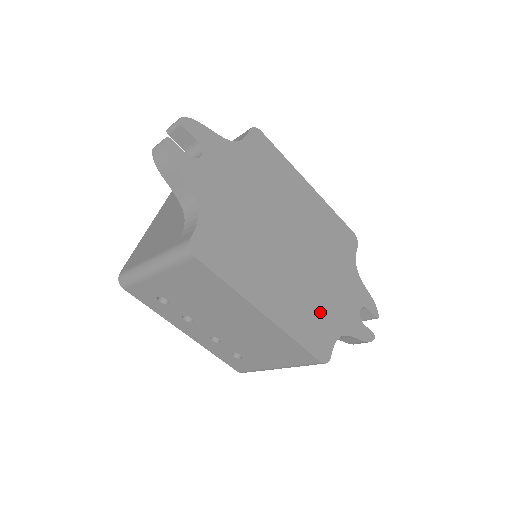
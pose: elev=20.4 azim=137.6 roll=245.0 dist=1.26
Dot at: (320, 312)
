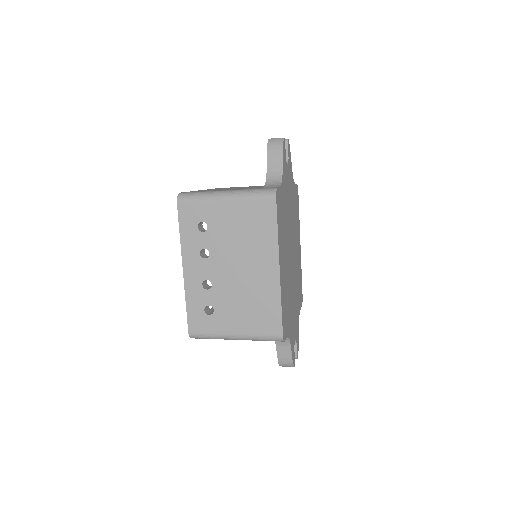
Dot at: (288, 309)
